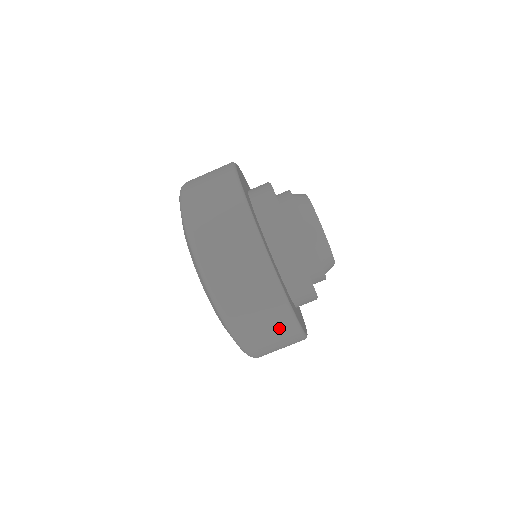
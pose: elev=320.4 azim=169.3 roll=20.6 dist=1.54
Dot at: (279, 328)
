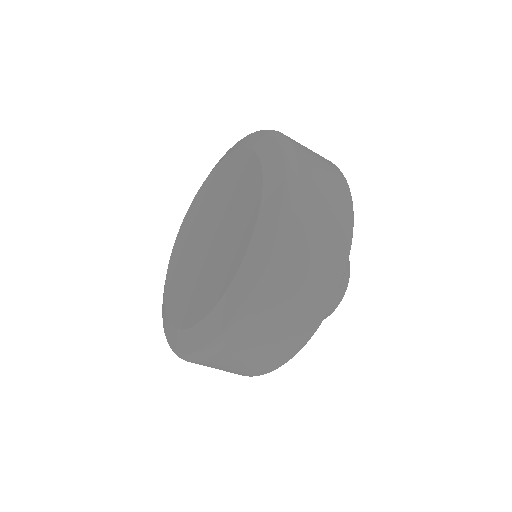
Dot at: occluded
